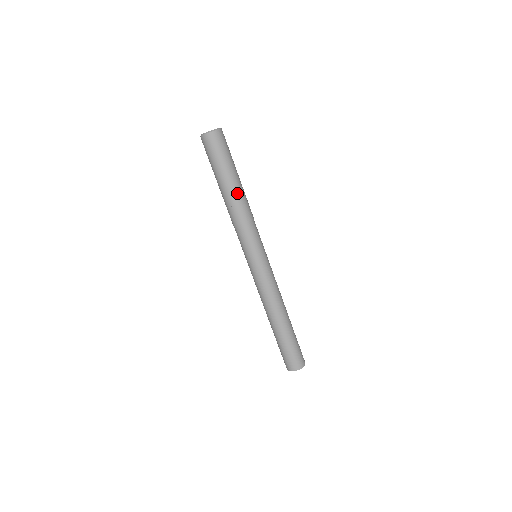
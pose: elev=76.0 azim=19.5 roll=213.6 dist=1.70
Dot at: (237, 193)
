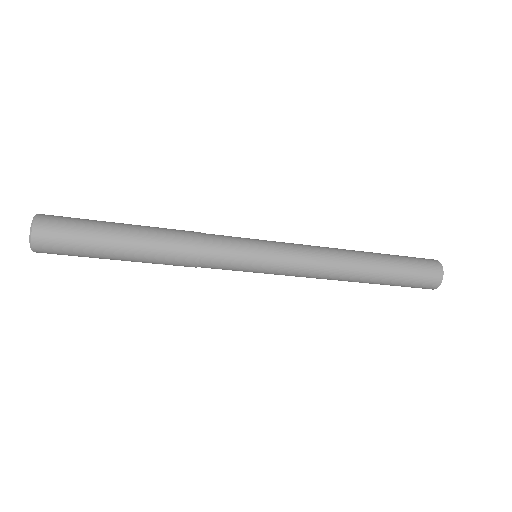
Dot at: (147, 249)
